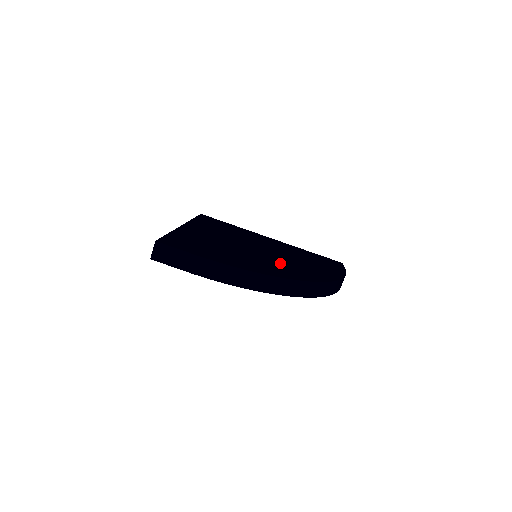
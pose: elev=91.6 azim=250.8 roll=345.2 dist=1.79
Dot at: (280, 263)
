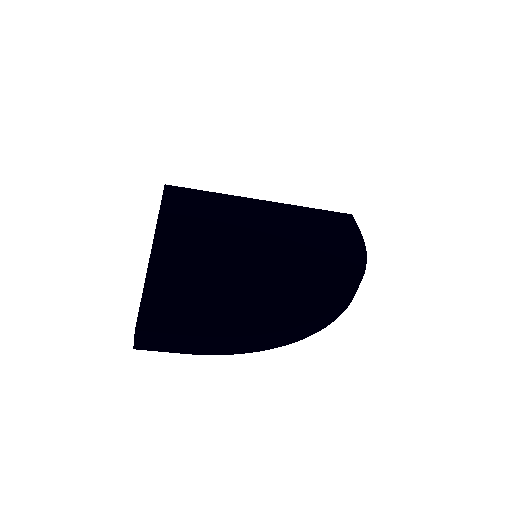
Dot at: (293, 275)
